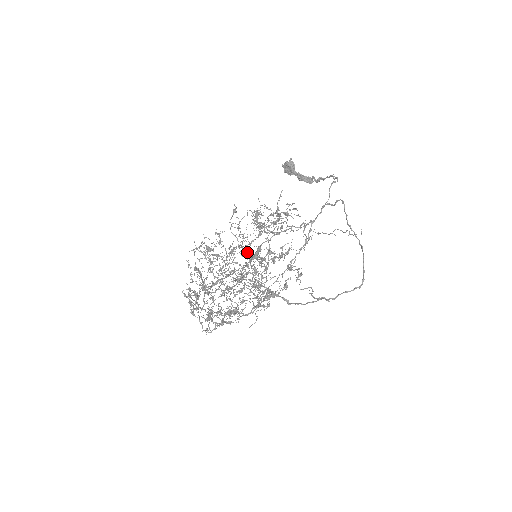
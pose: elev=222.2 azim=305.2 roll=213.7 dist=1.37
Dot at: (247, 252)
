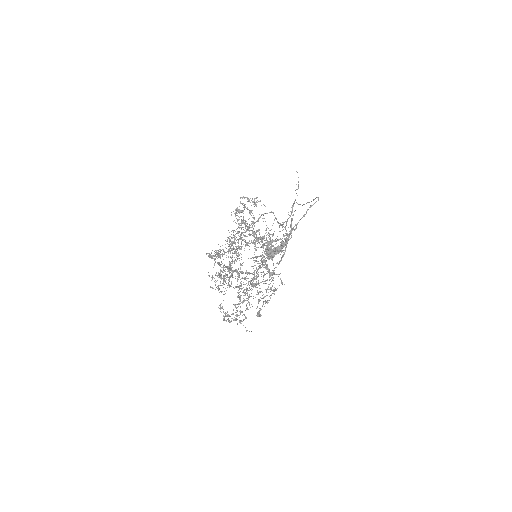
Dot at: (239, 227)
